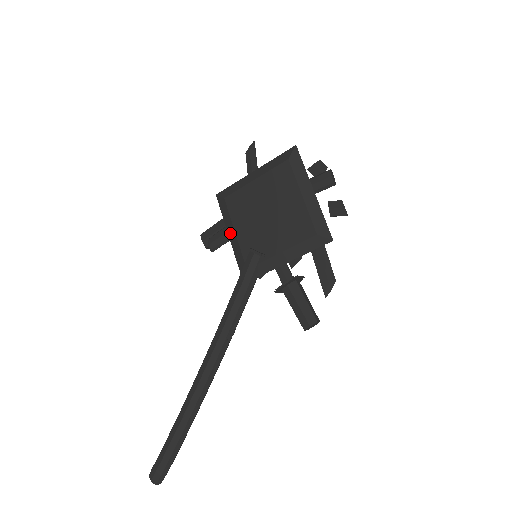
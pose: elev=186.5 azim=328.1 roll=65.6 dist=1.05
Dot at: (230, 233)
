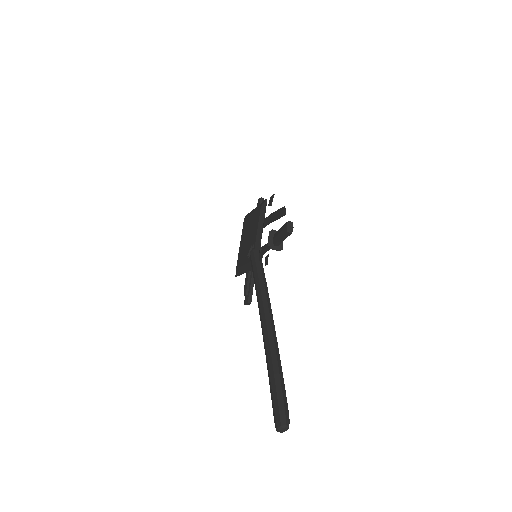
Dot at: (244, 271)
